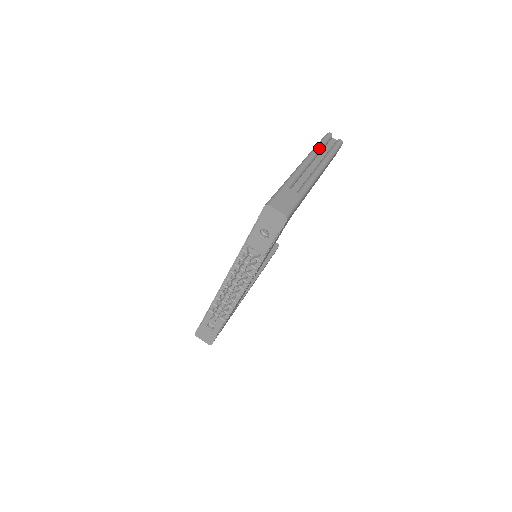
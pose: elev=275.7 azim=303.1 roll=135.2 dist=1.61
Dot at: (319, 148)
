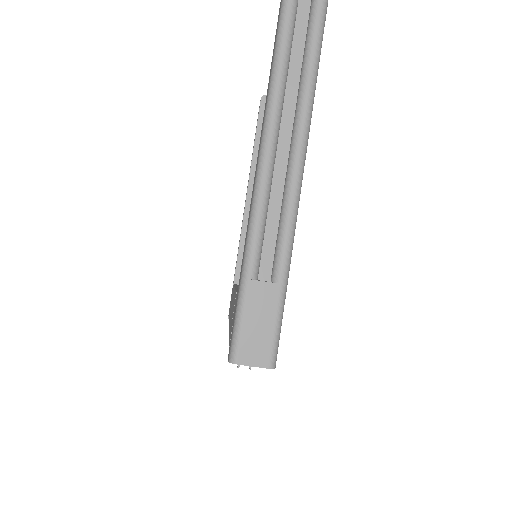
Dot at: (283, 61)
